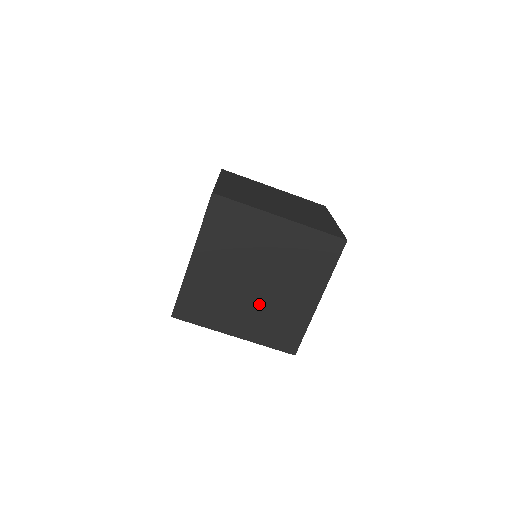
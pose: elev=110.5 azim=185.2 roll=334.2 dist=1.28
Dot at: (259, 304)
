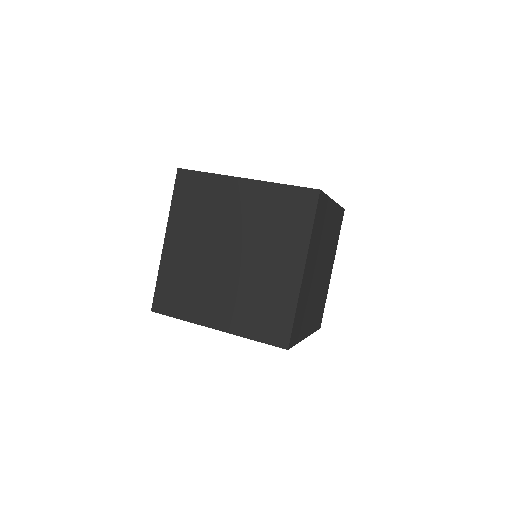
Dot at: occluded
